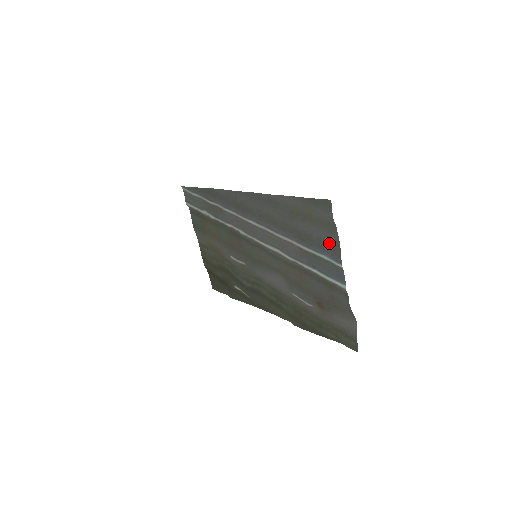
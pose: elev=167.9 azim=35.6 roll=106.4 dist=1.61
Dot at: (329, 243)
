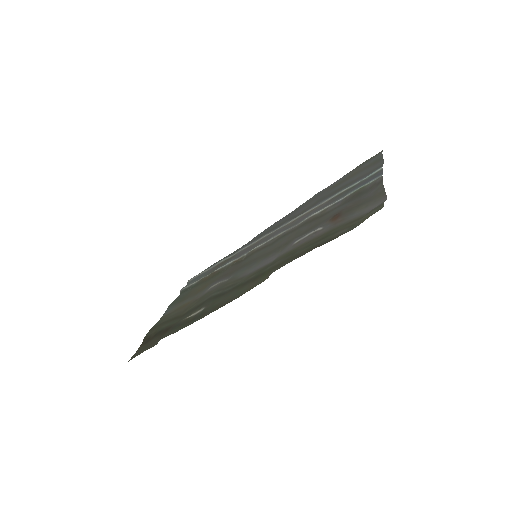
Dot at: (371, 171)
